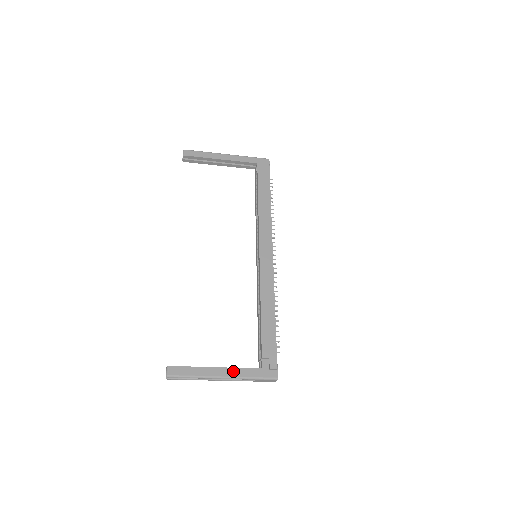
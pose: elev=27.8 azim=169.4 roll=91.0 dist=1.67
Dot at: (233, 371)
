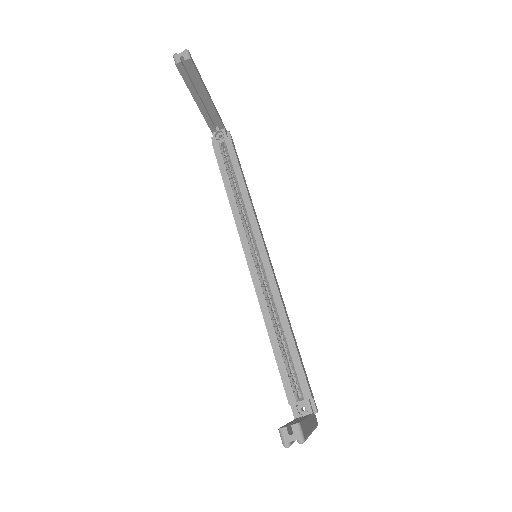
Dot at: (311, 420)
